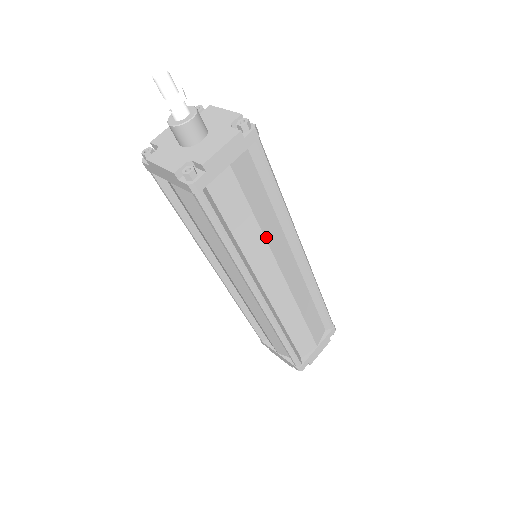
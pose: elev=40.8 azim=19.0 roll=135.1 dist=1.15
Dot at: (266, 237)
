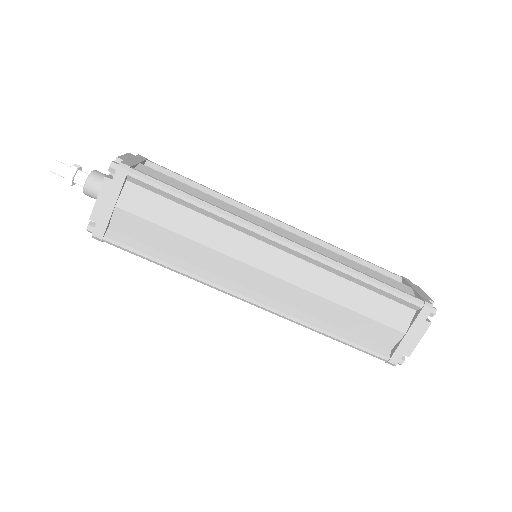
Dot at: (226, 203)
